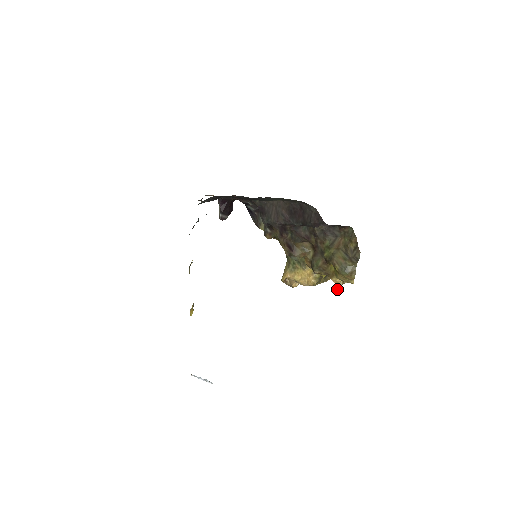
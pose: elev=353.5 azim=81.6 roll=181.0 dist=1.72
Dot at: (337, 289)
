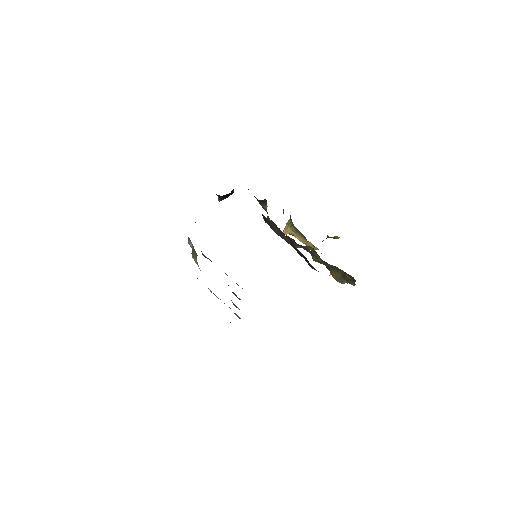
Dot at: occluded
